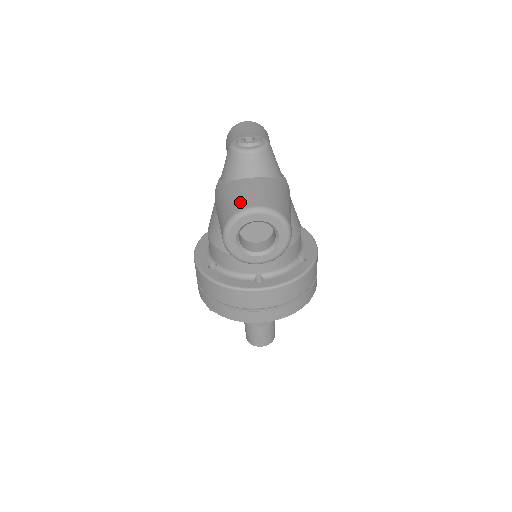
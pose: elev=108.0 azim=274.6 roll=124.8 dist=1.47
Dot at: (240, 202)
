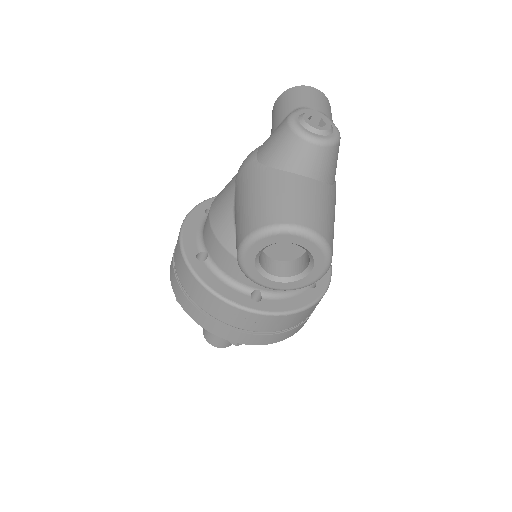
Dot at: (281, 209)
